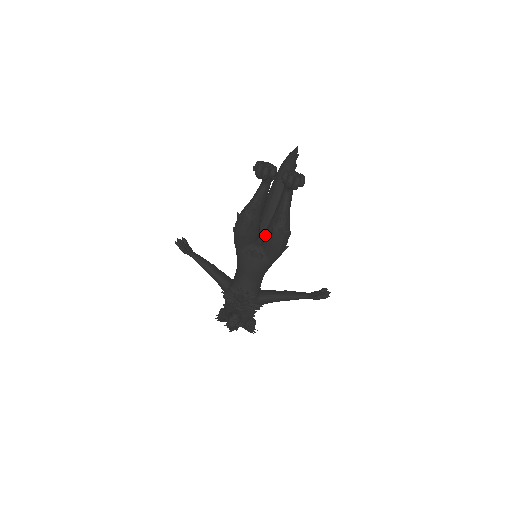
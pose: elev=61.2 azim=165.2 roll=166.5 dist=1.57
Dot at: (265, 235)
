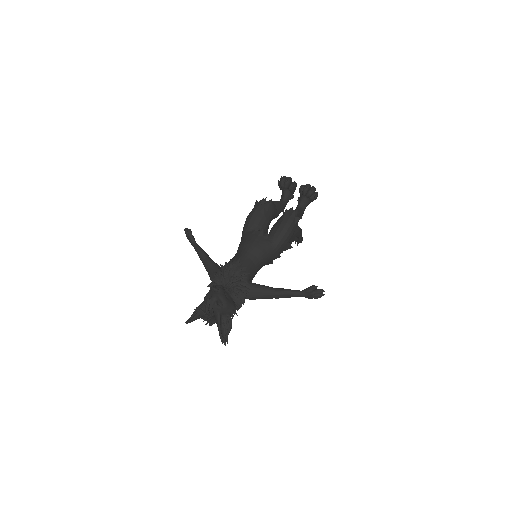
Dot at: (275, 223)
